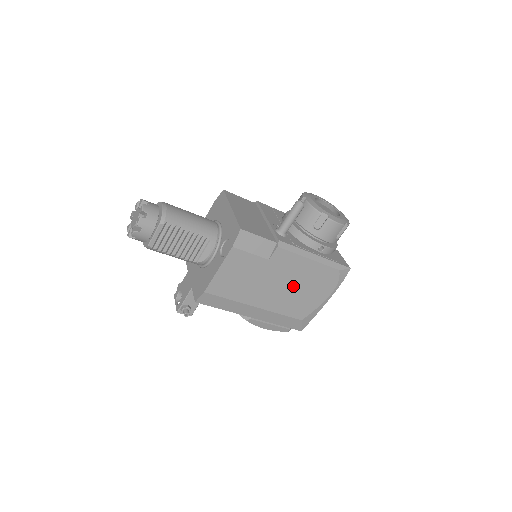
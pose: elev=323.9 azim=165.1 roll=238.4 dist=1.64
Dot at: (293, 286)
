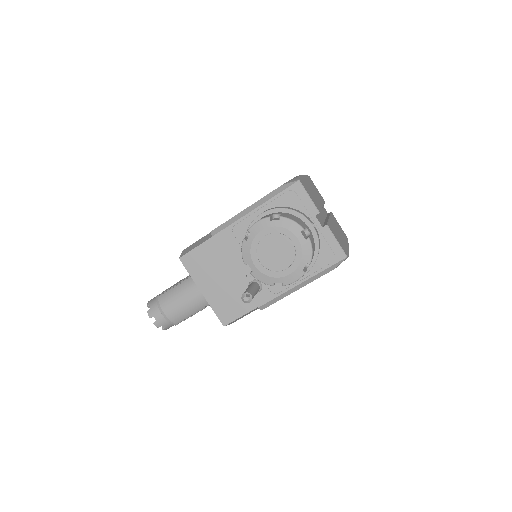
Dot at: occluded
